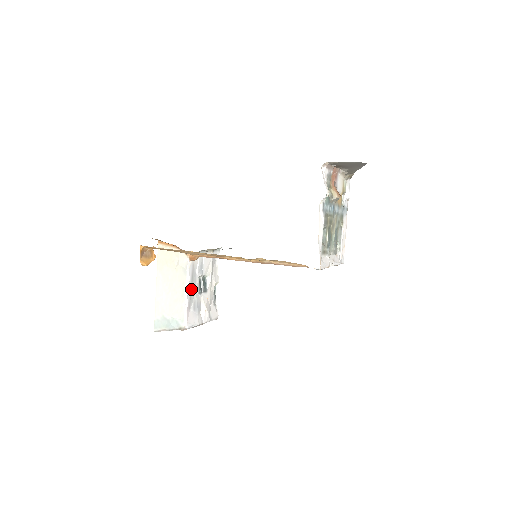
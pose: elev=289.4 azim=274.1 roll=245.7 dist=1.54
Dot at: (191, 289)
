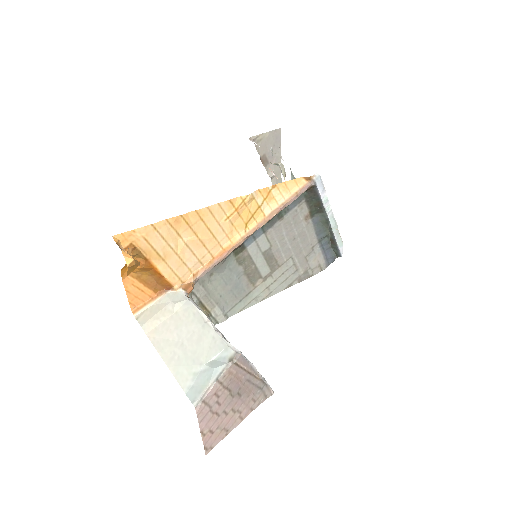
Dot at: occluded
